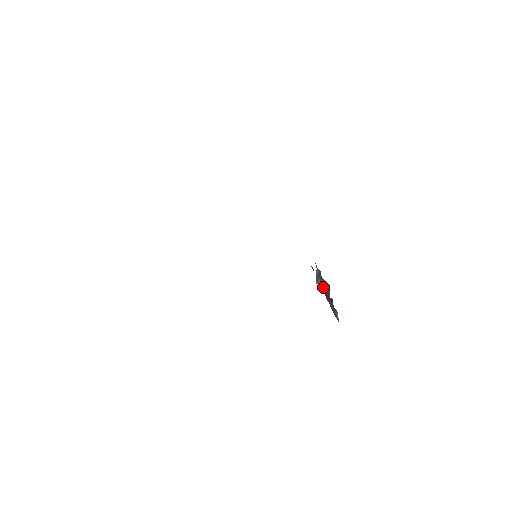
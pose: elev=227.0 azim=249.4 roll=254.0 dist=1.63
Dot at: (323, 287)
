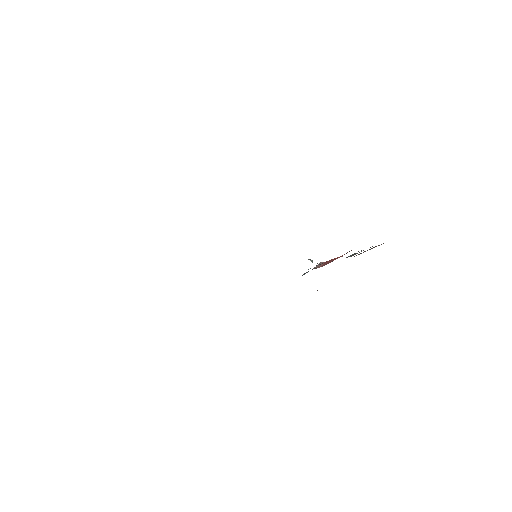
Dot at: occluded
